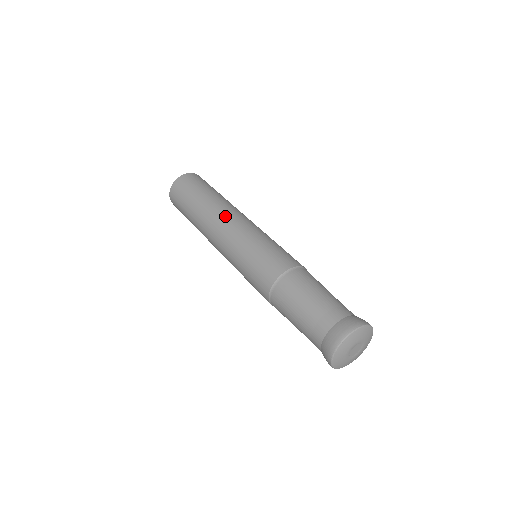
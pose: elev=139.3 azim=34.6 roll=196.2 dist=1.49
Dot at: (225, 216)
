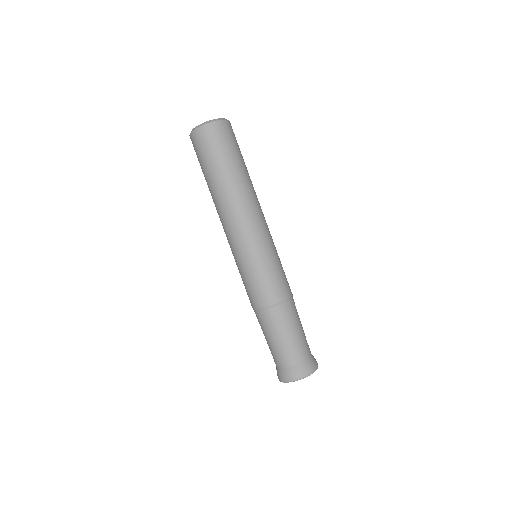
Dot at: (253, 209)
